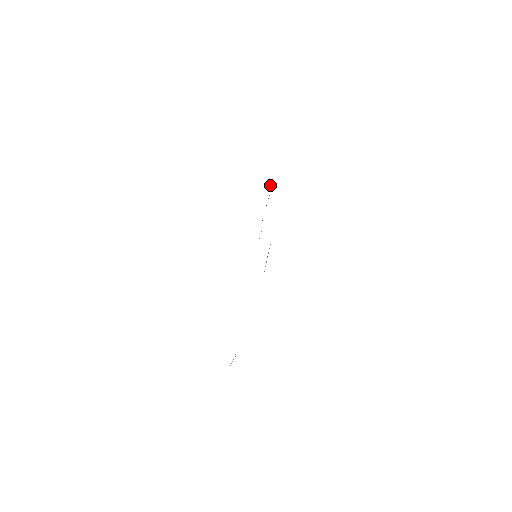
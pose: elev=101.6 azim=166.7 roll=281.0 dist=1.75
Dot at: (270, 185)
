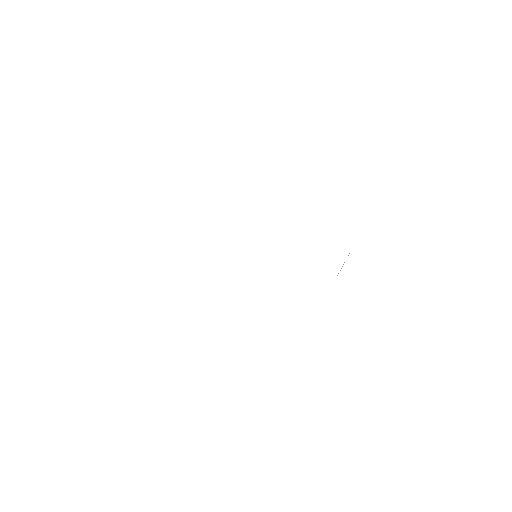
Dot at: occluded
